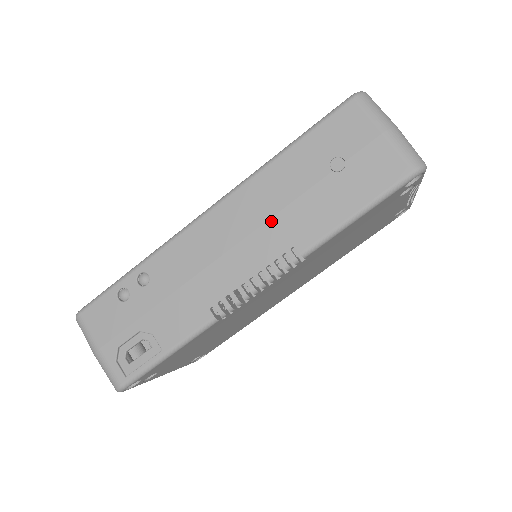
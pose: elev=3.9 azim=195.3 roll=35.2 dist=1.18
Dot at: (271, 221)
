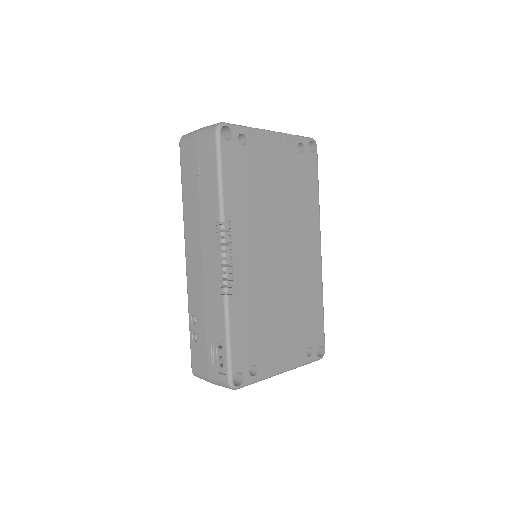
Dot at: (201, 226)
